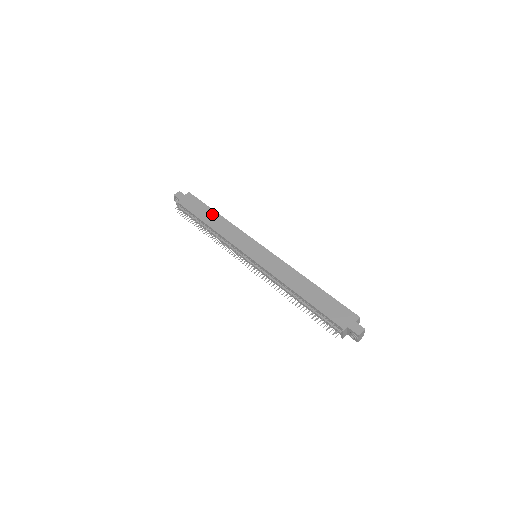
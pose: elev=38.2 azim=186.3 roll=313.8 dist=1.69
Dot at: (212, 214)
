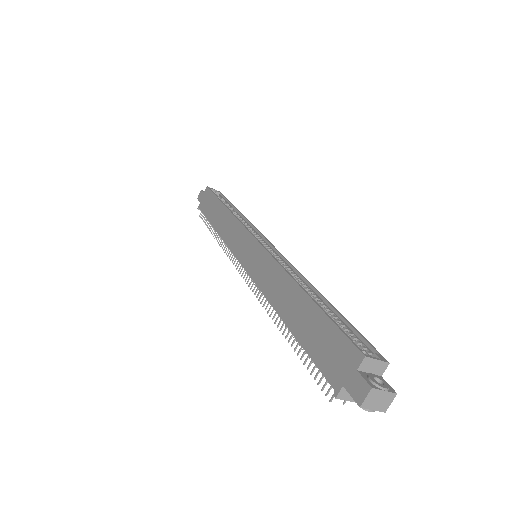
Dot at: (219, 209)
